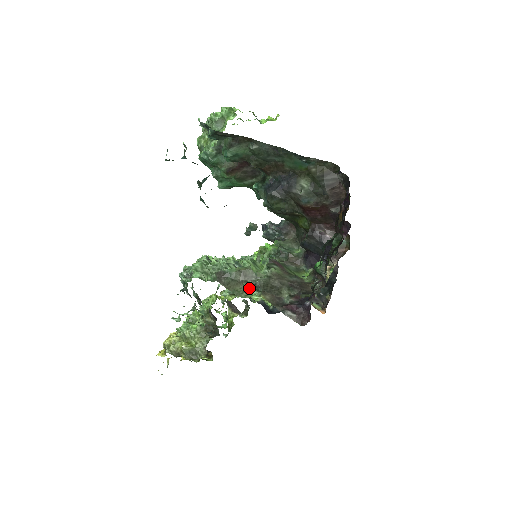
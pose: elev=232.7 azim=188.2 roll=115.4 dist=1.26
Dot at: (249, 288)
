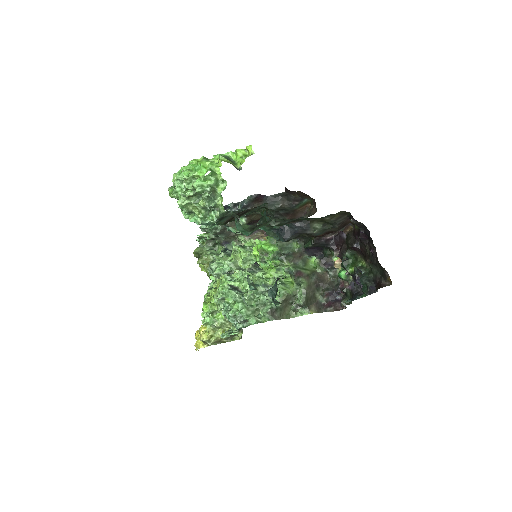
Dot at: (296, 309)
